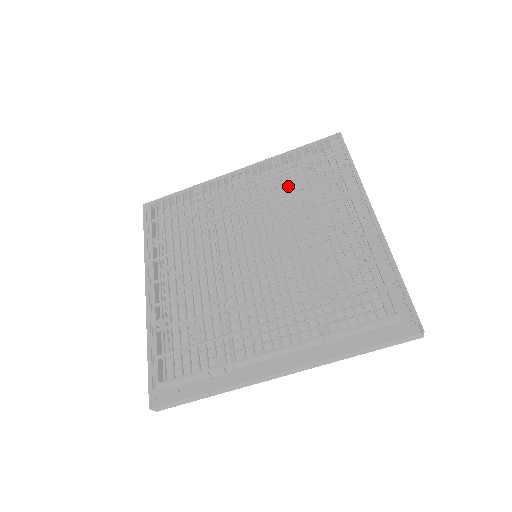
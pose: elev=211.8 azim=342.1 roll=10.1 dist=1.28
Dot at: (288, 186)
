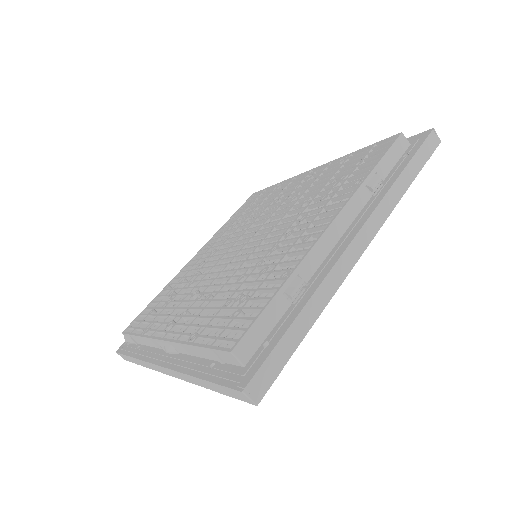
Dot at: occluded
